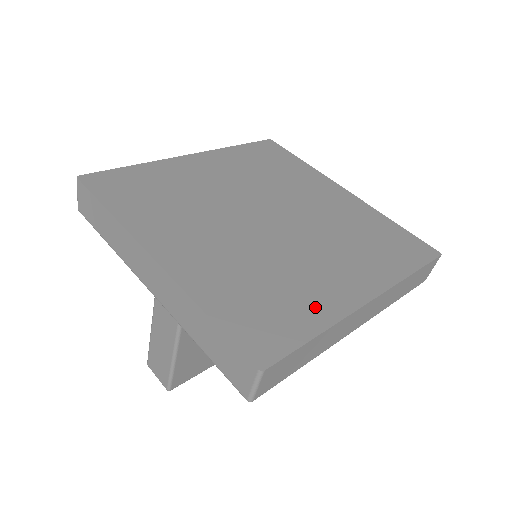
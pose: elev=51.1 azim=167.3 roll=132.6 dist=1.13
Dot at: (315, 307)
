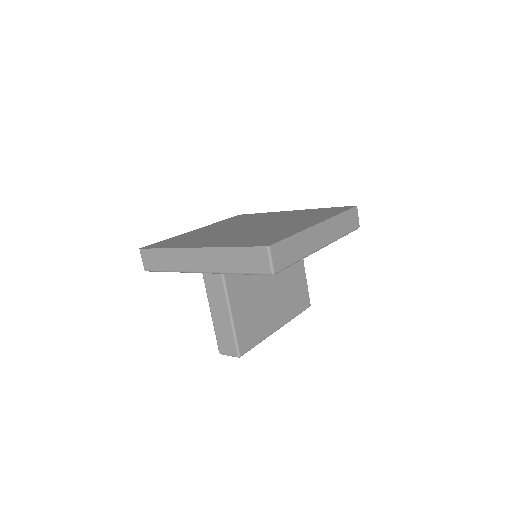
Dot at: (289, 231)
